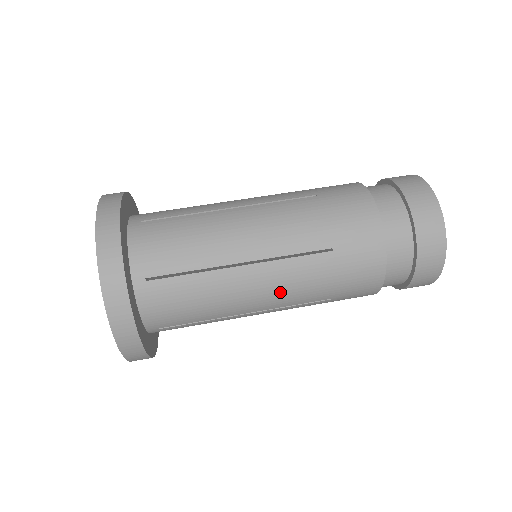
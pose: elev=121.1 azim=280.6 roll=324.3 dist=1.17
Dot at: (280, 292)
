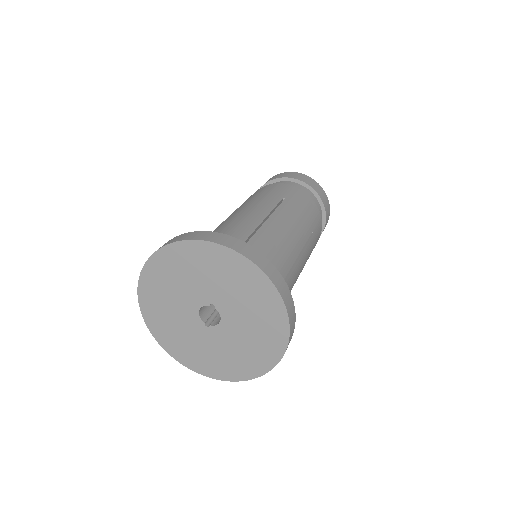
Dot at: (294, 229)
